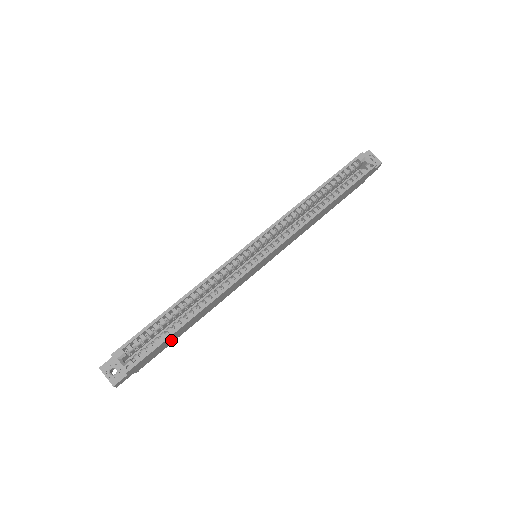
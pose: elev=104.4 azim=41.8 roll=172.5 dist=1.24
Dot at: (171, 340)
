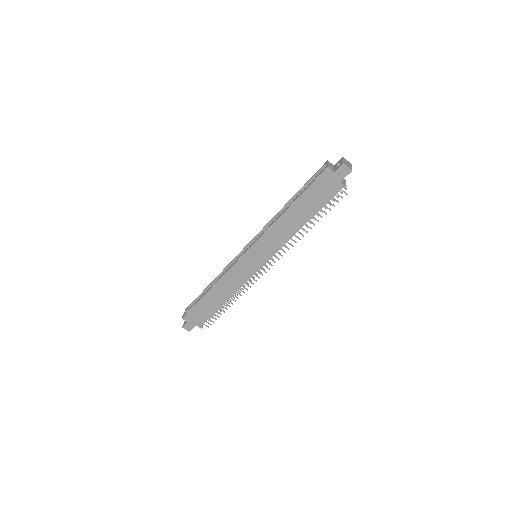
Dot at: (209, 308)
